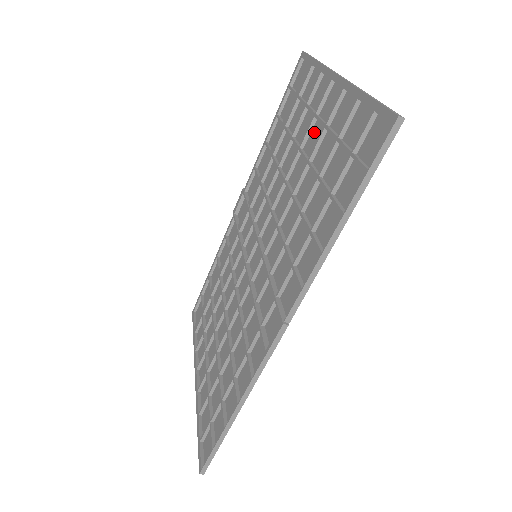
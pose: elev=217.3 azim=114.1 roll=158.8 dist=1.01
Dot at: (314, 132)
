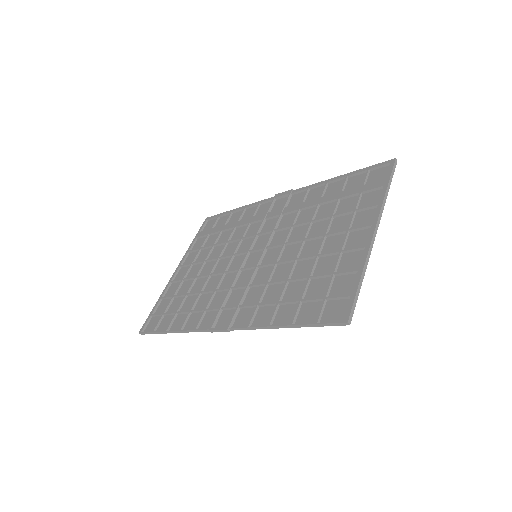
Dot at: (338, 239)
